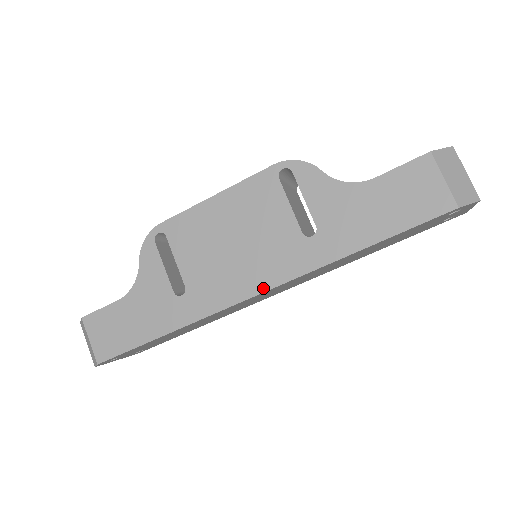
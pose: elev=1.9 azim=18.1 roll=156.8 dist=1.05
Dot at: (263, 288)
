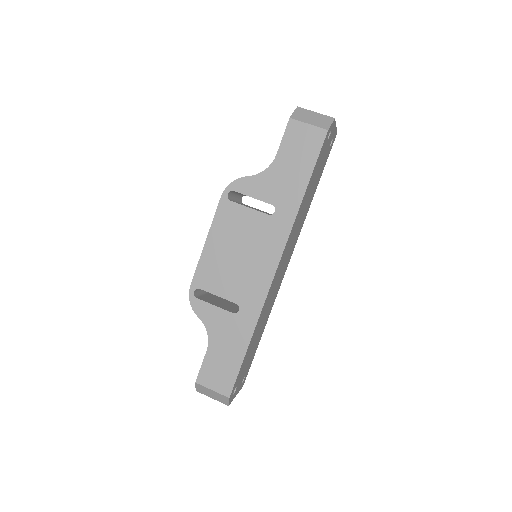
Dot at: (277, 261)
